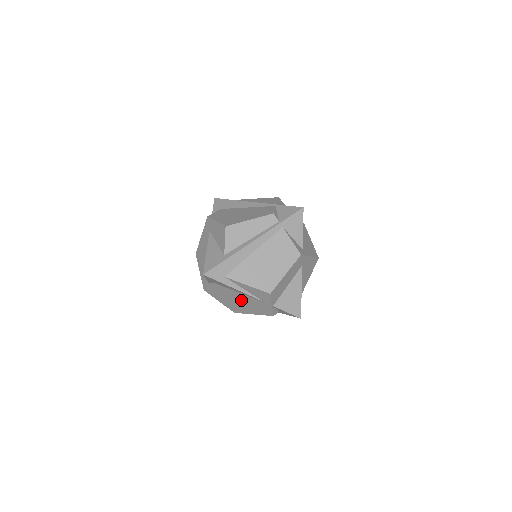
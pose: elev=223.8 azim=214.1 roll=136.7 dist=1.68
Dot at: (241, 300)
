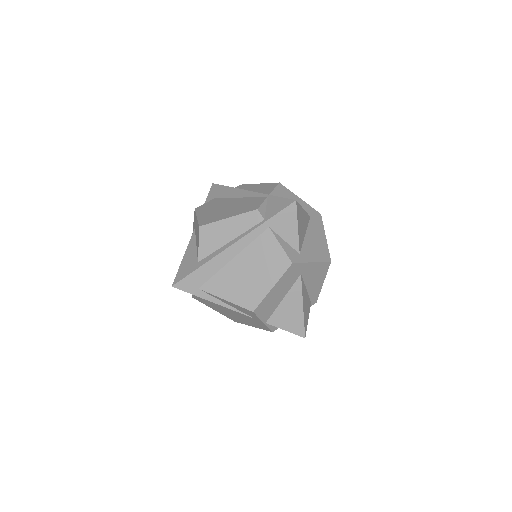
Dot at: (231, 312)
